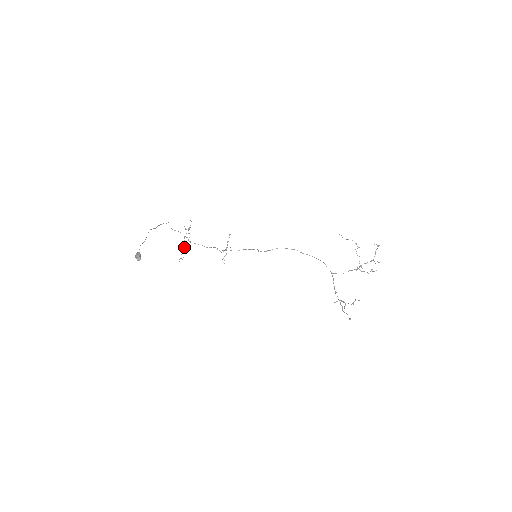
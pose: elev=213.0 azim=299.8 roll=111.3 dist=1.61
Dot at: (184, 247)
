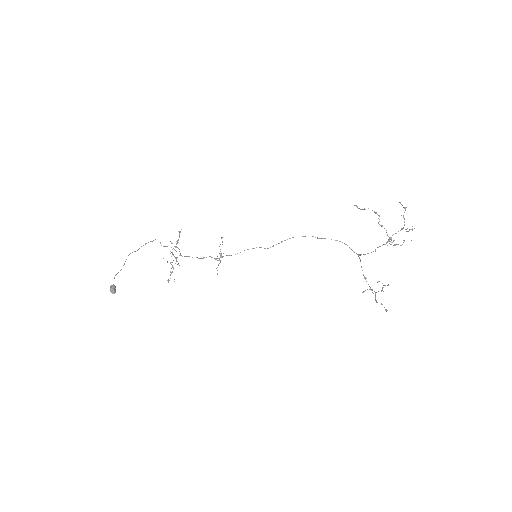
Dot at: (172, 265)
